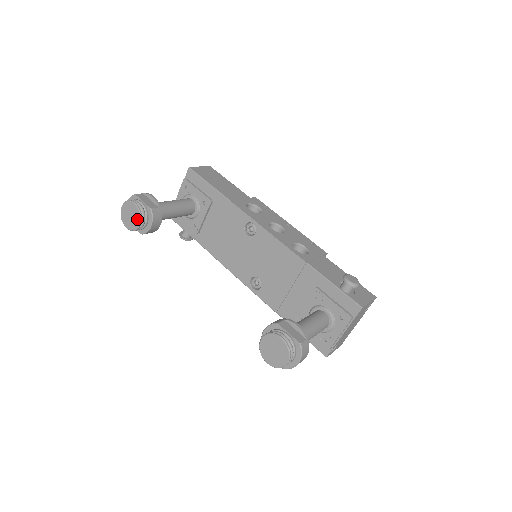
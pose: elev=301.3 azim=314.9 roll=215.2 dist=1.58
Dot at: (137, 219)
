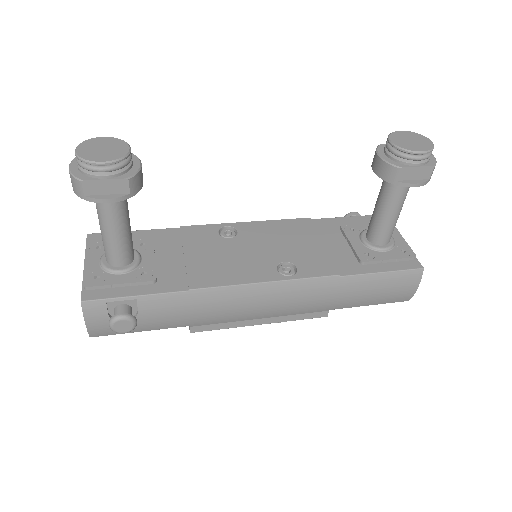
Dot at: (121, 145)
